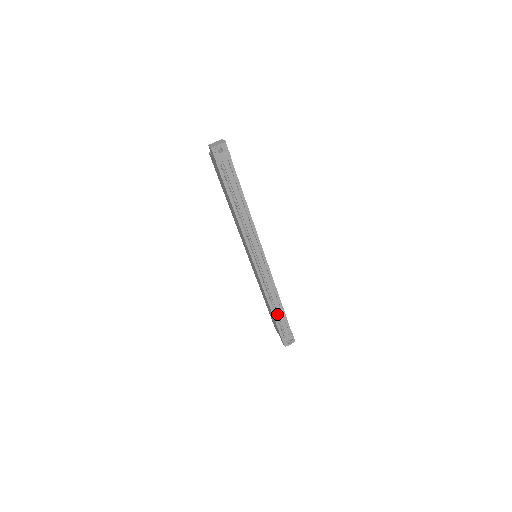
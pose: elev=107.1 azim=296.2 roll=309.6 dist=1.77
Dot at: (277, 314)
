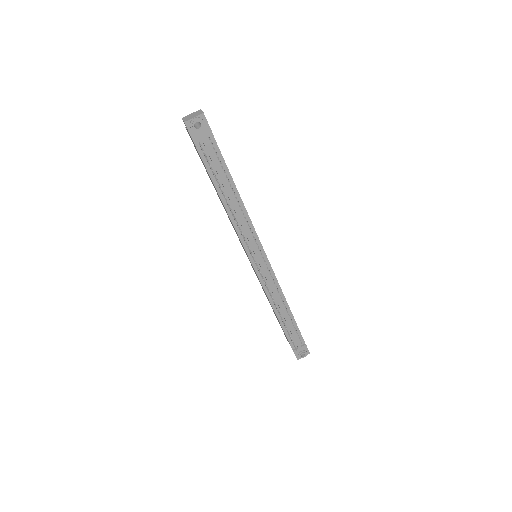
Dot at: (286, 323)
